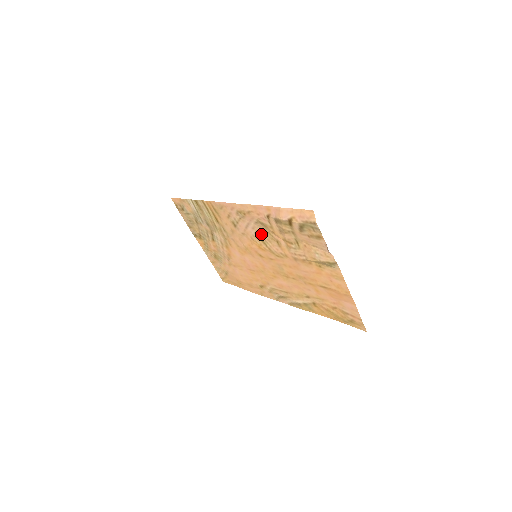
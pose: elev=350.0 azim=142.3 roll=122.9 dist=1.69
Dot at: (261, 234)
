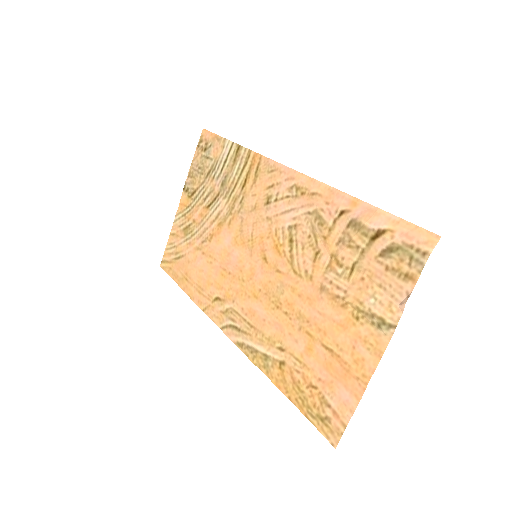
Dot at: (299, 231)
